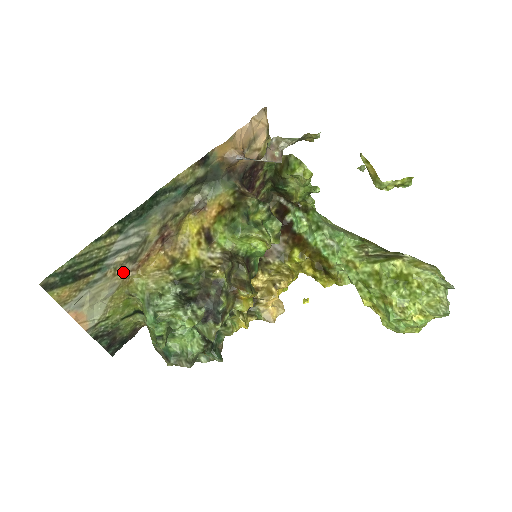
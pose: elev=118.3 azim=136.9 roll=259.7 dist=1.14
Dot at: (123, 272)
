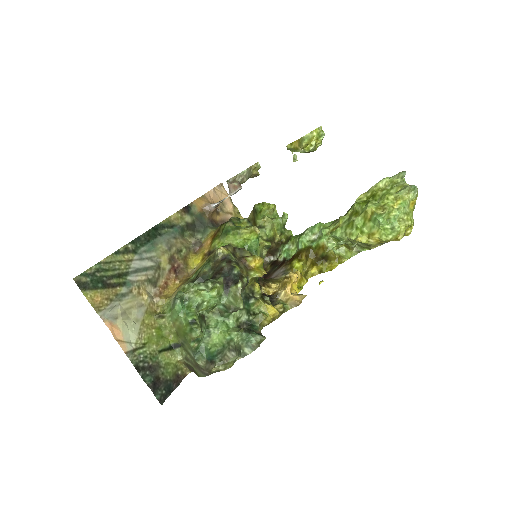
Dot at: (147, 294)
